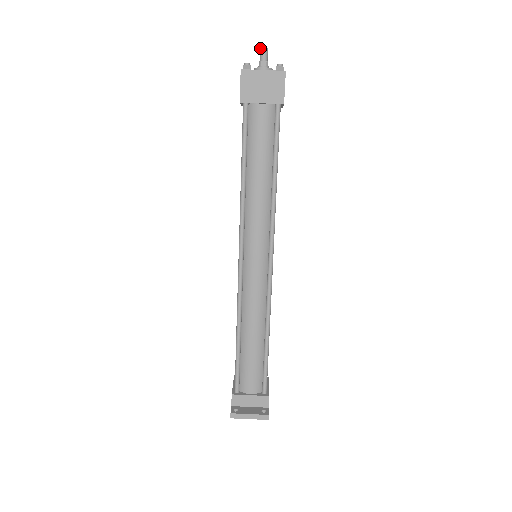
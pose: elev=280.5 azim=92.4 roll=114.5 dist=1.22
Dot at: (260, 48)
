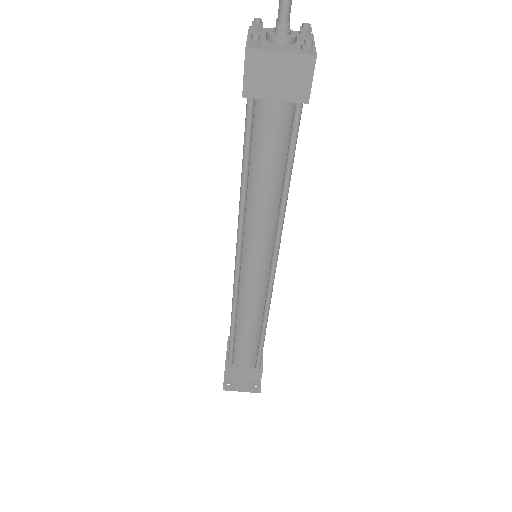
Dot at: out of frame
